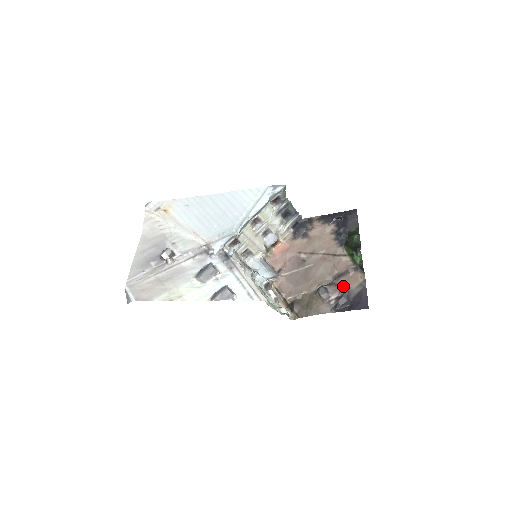
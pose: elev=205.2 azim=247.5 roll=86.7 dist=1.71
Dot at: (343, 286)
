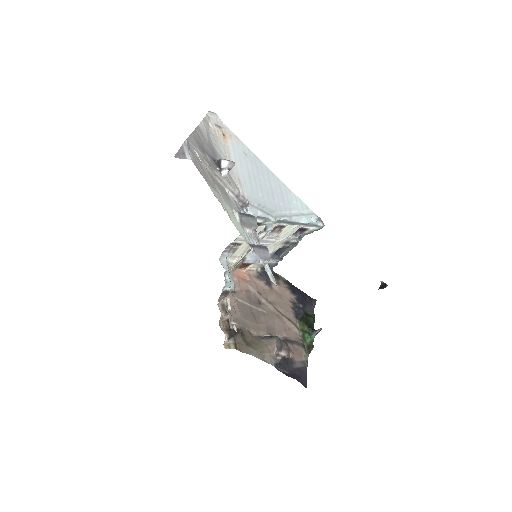
Dot at: (291, 351)
